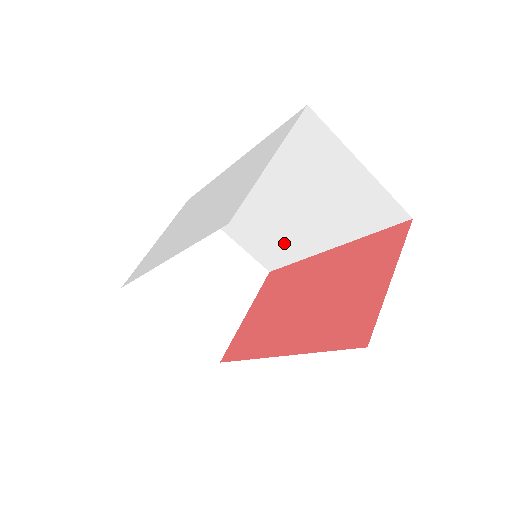
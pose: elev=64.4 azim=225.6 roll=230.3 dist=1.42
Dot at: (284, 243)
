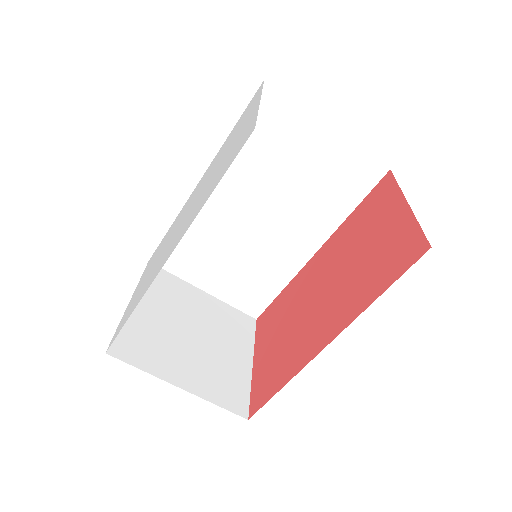
Dot at: (267, 268)
